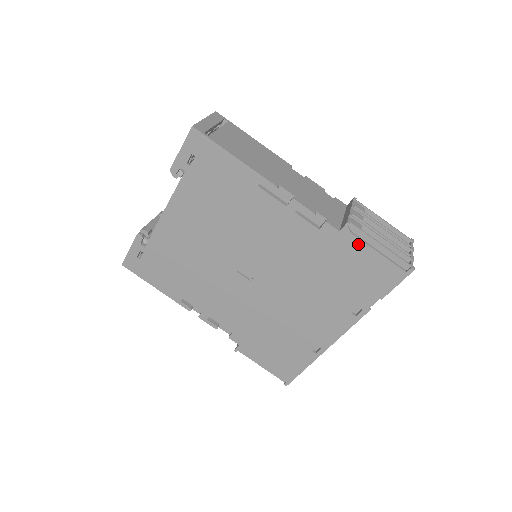
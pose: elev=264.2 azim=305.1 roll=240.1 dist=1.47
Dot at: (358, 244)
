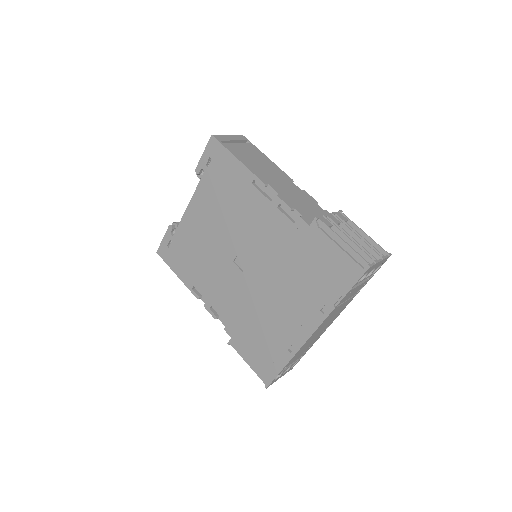
Dot at: (324, 238)
